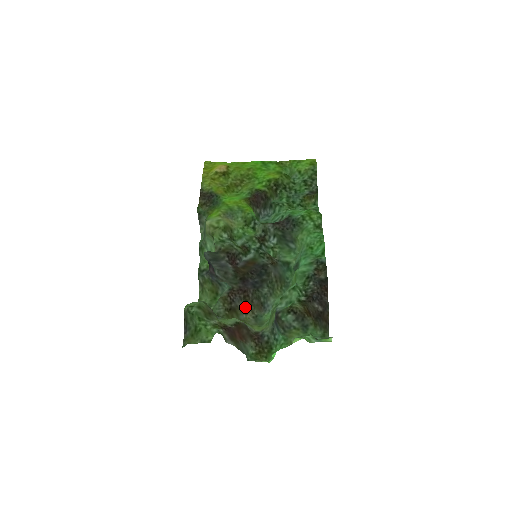
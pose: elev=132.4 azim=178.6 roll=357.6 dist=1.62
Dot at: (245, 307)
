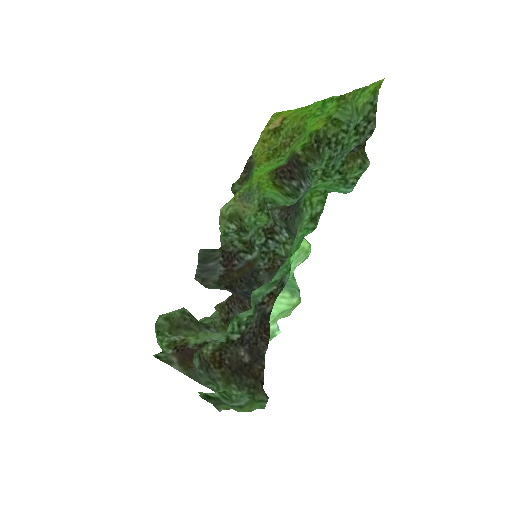
Dot at: occluded
